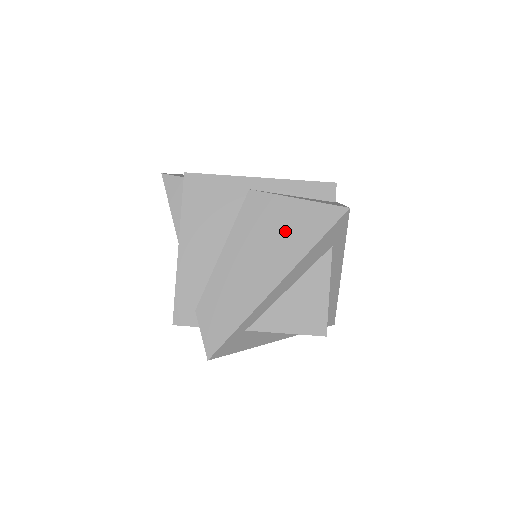
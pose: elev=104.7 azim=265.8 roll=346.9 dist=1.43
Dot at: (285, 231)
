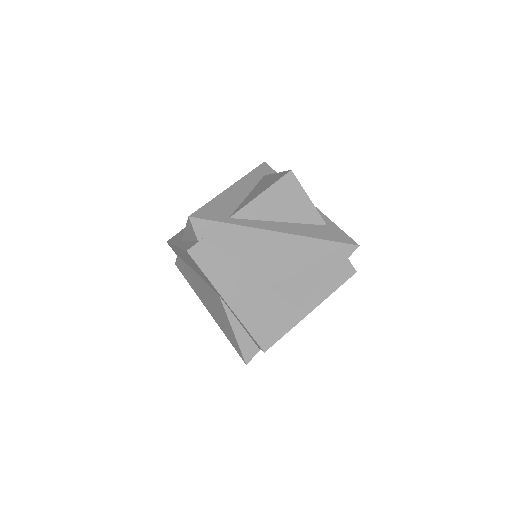
Dot at: (221, 319)
